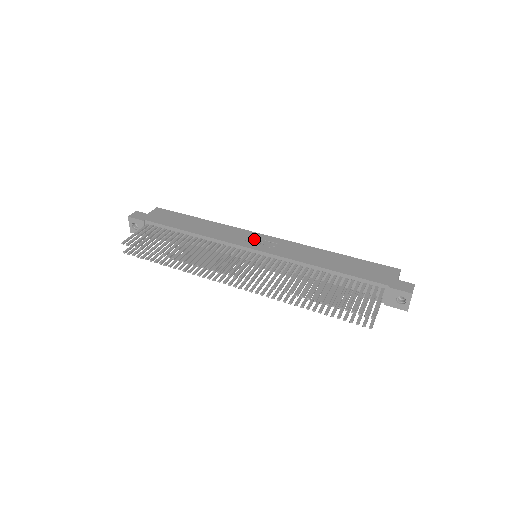
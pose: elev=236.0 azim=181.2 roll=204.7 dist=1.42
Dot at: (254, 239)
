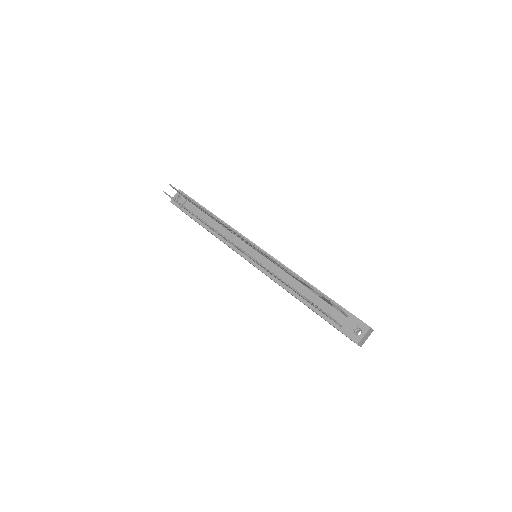
Dot at: occluded
